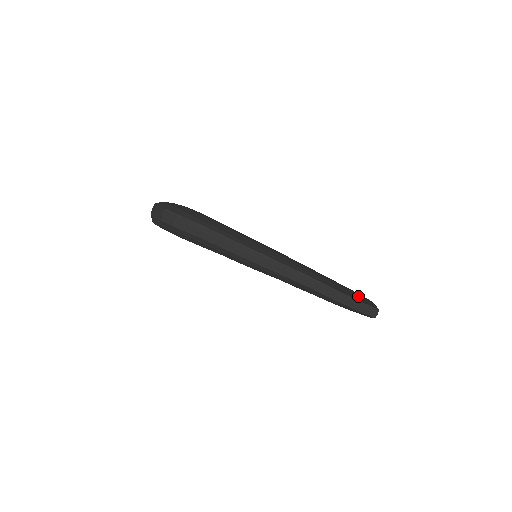
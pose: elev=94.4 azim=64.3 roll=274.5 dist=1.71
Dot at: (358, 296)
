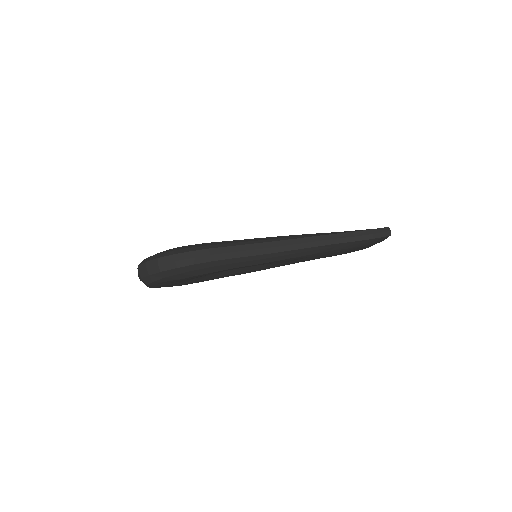
Dot at: occluded
